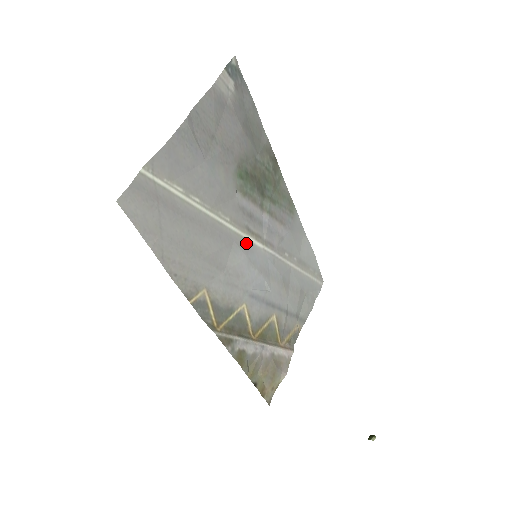
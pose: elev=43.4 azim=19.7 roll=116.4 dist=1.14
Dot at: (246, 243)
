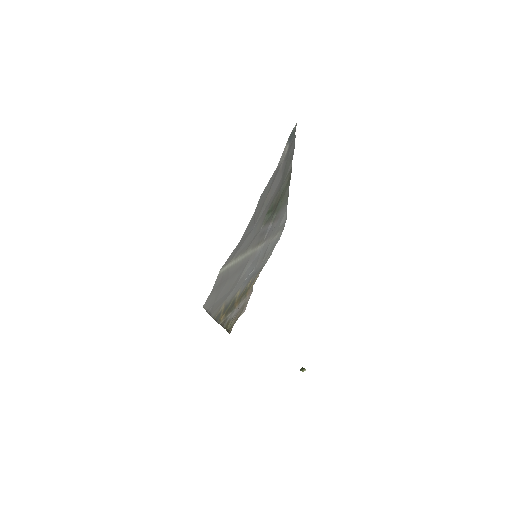
Dot at: (254, 254)
